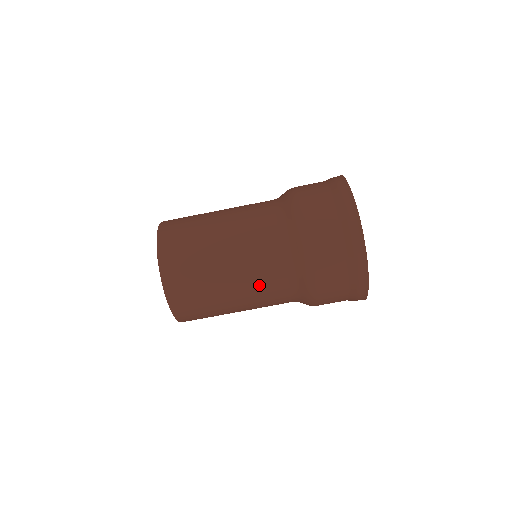
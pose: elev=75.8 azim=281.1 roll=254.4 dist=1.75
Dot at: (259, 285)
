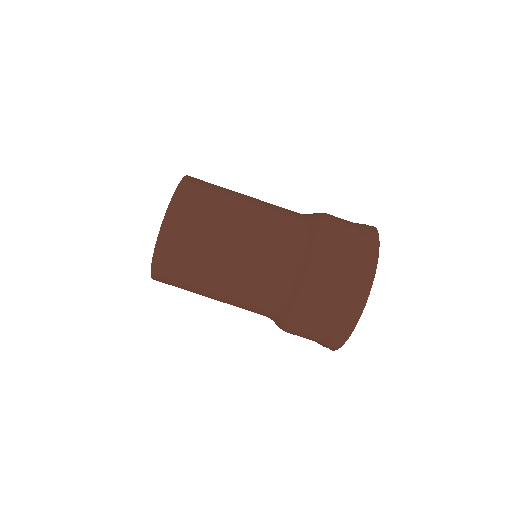
Dot at: (250, 282)
